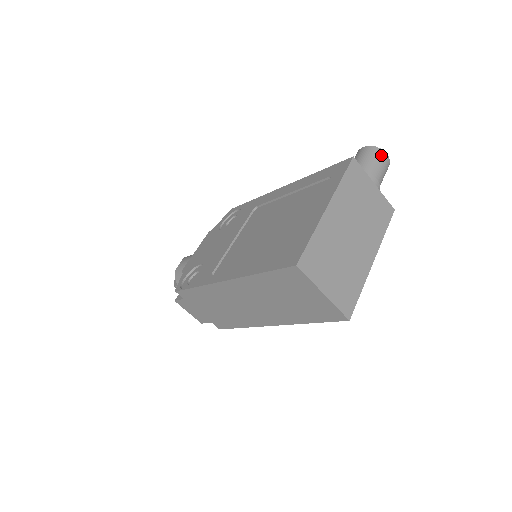
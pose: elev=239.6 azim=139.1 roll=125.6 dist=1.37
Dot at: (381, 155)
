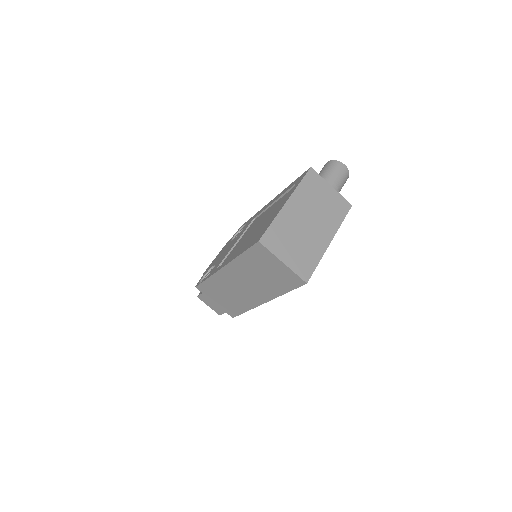
Dot at: (339, 166)
